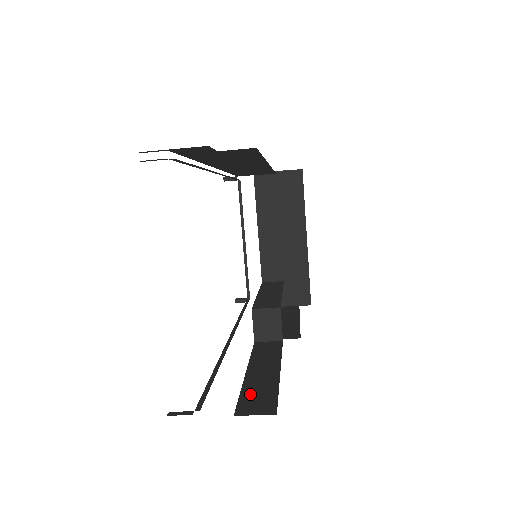
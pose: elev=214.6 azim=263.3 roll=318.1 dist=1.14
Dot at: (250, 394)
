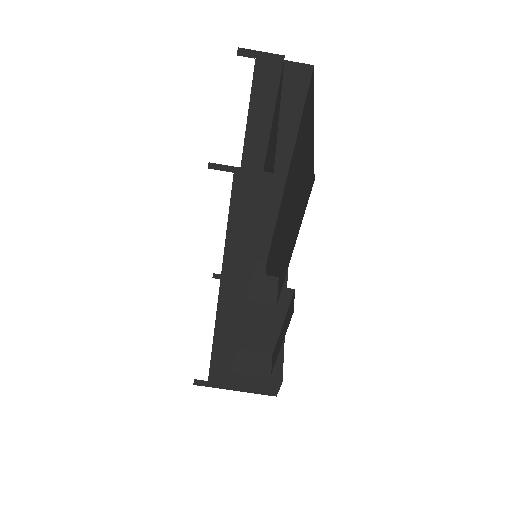
Dot at: occluded
